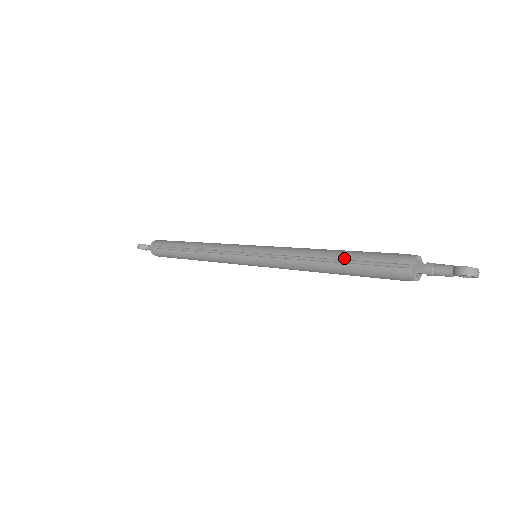
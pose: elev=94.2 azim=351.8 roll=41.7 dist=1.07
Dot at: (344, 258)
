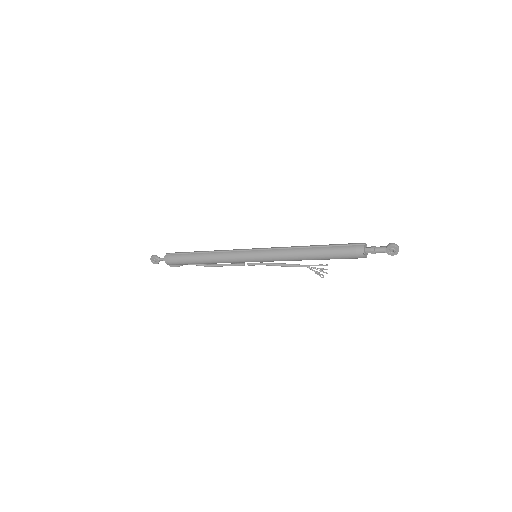
Dot at: (323, 245)
